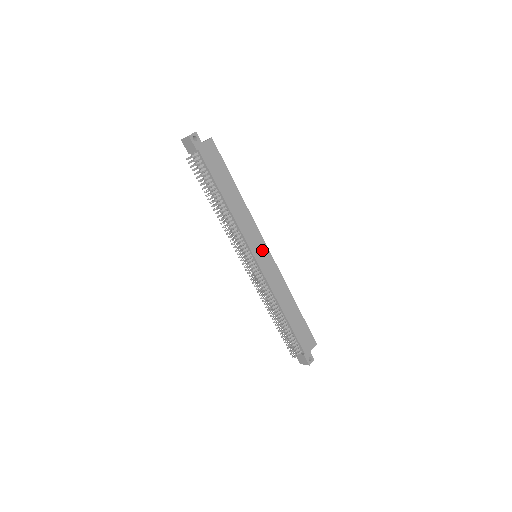
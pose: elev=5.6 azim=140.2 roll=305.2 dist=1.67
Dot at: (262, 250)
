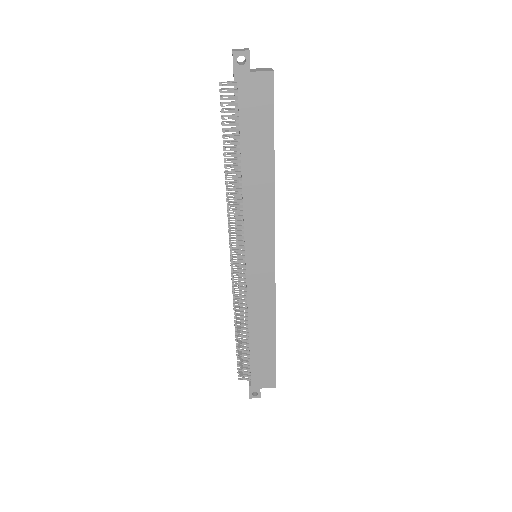
Dot at: (264, 256)
